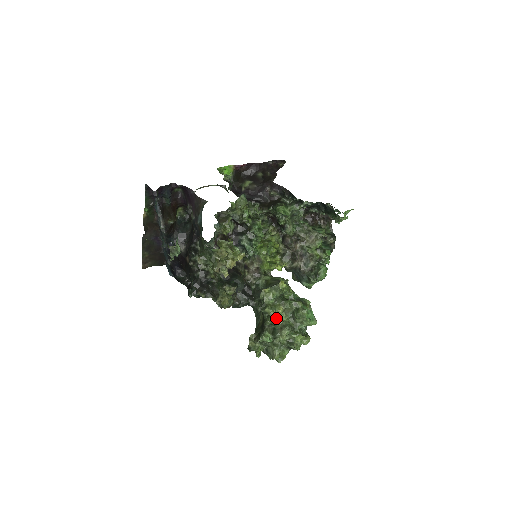
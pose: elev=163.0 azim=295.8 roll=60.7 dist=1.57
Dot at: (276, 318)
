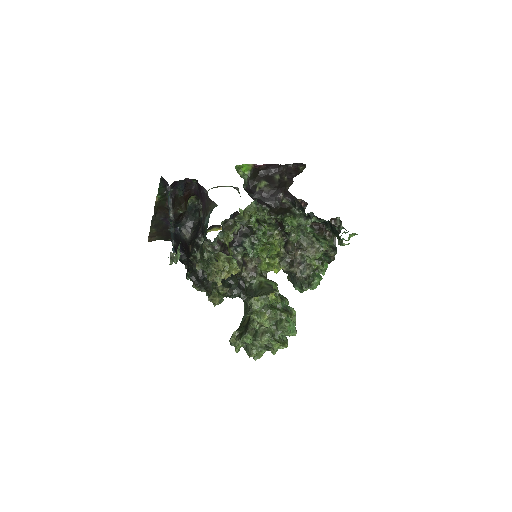
Dot at: (260, 324)
